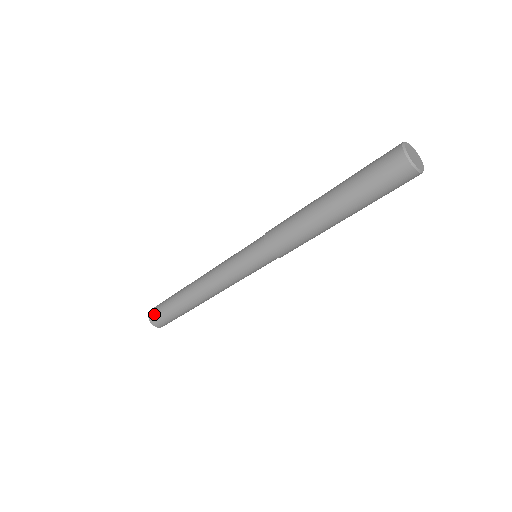
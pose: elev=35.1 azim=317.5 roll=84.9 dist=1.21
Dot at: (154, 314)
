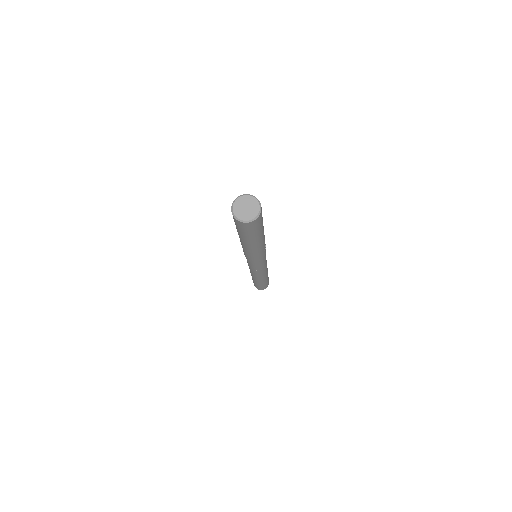
Dot at: occluded
